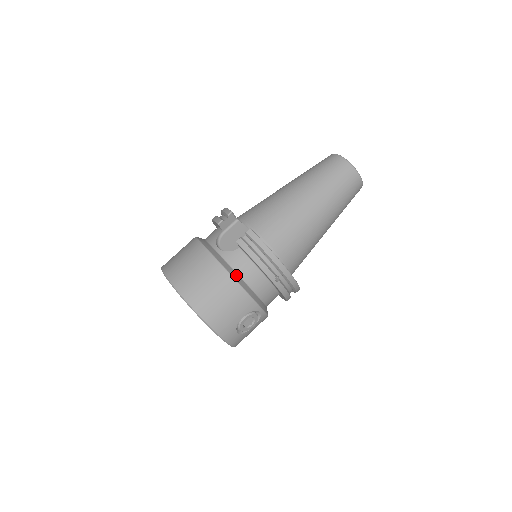
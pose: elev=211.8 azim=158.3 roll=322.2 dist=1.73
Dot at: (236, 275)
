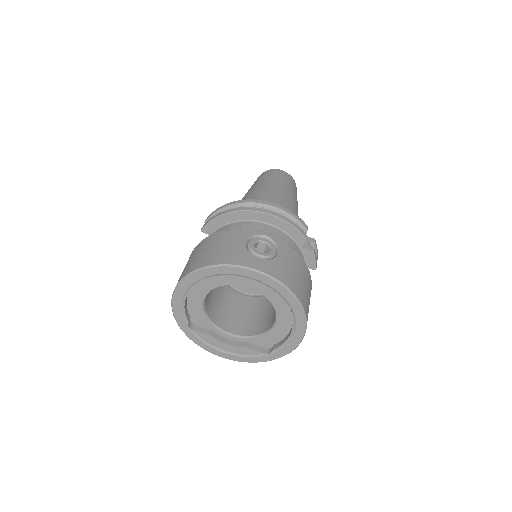
Dot at: occluded
